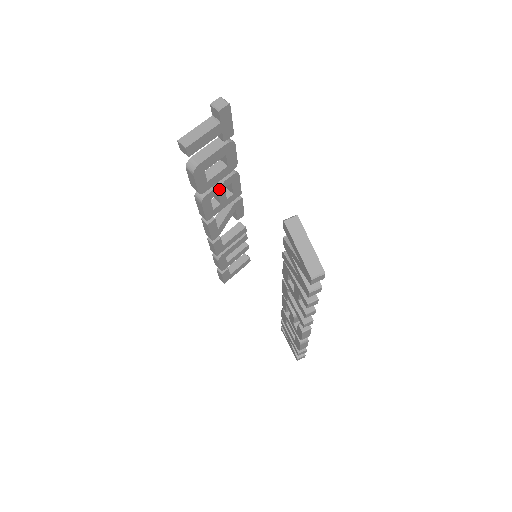
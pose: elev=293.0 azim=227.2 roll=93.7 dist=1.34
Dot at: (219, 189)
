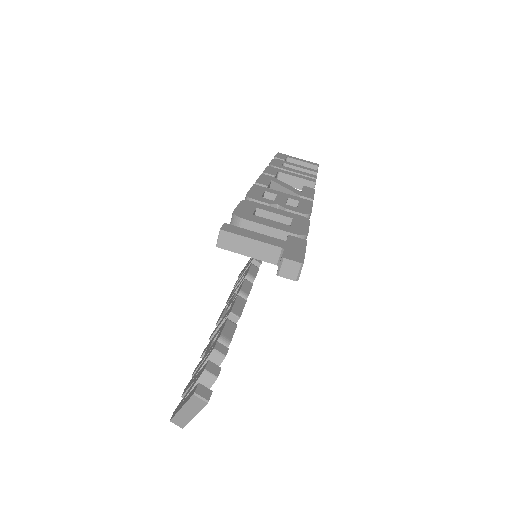
Dot at: occluded
